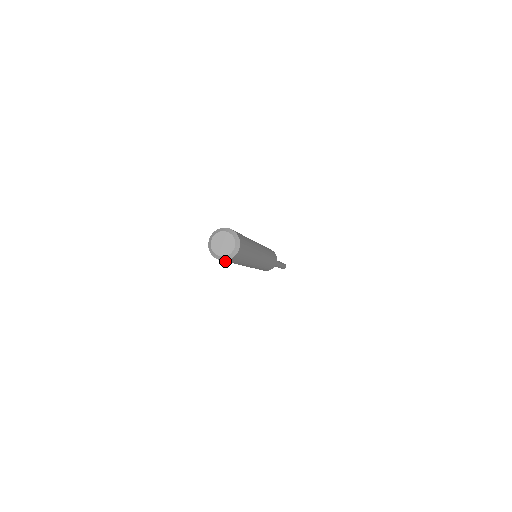
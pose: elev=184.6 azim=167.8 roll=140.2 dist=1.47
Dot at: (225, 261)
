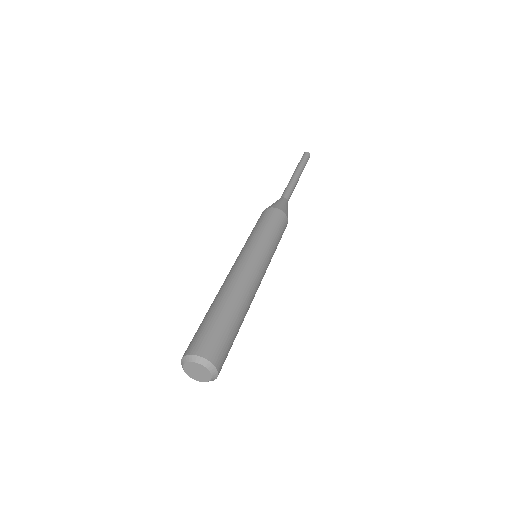
Dot at: occluded
